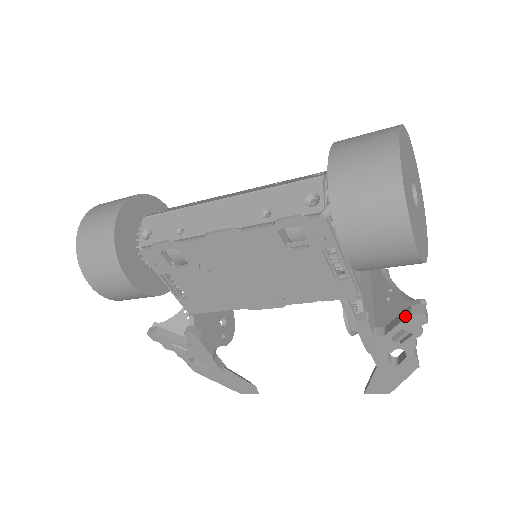
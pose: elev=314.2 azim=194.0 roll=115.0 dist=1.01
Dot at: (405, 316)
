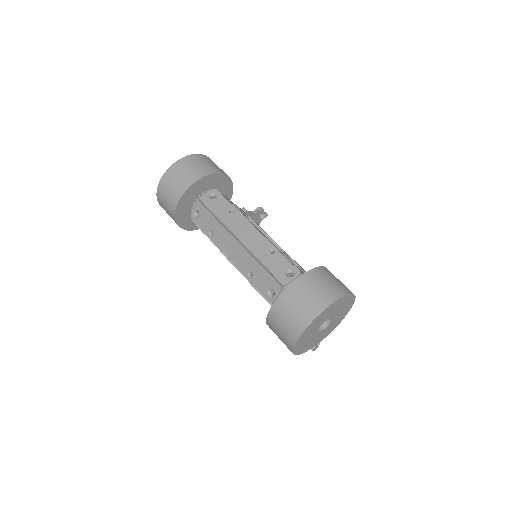
Dot at: occluded
